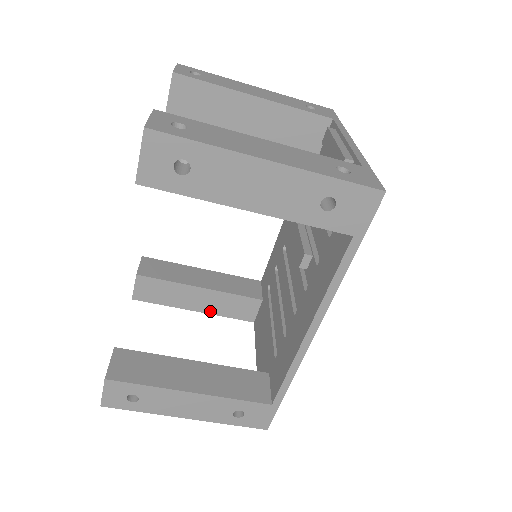
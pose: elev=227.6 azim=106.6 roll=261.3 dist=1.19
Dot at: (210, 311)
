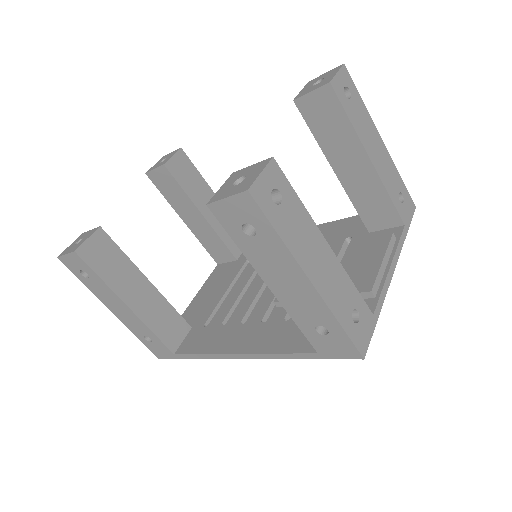
Dot at: (194, 231)
